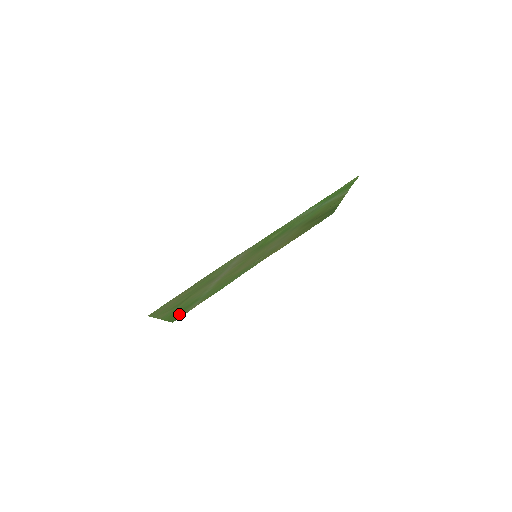
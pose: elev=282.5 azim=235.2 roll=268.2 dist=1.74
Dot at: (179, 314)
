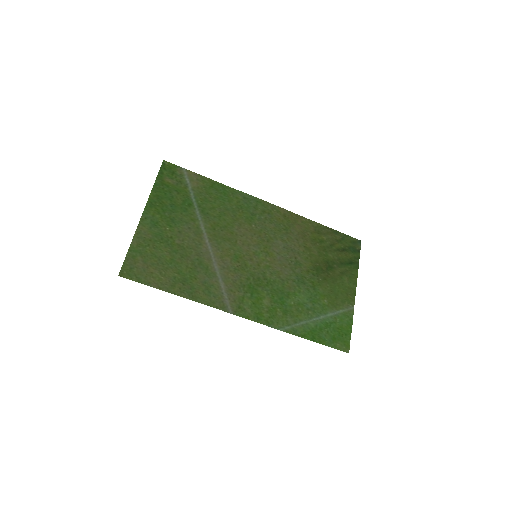
Dot at: (169, 184)
